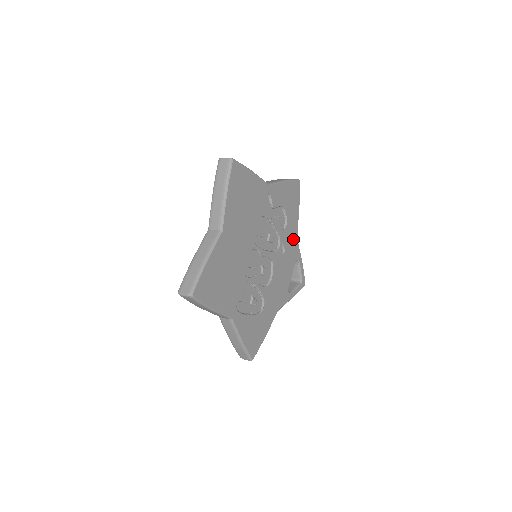
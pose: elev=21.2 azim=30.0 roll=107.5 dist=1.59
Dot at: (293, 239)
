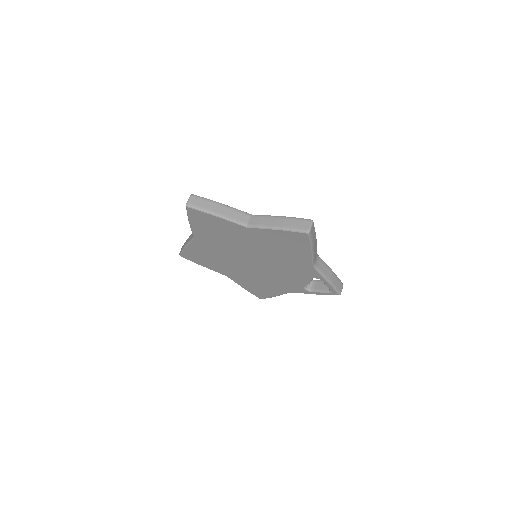
Dot at: occluded
